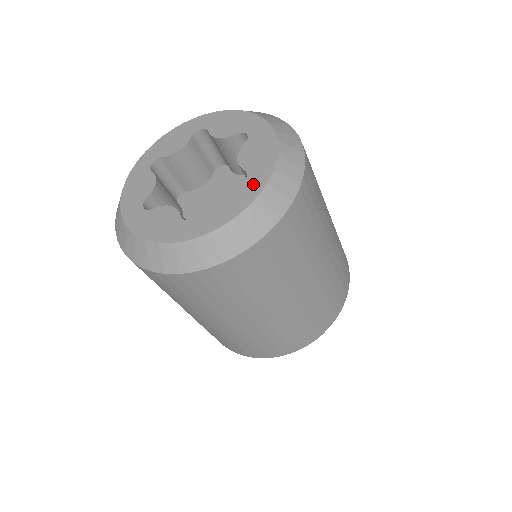
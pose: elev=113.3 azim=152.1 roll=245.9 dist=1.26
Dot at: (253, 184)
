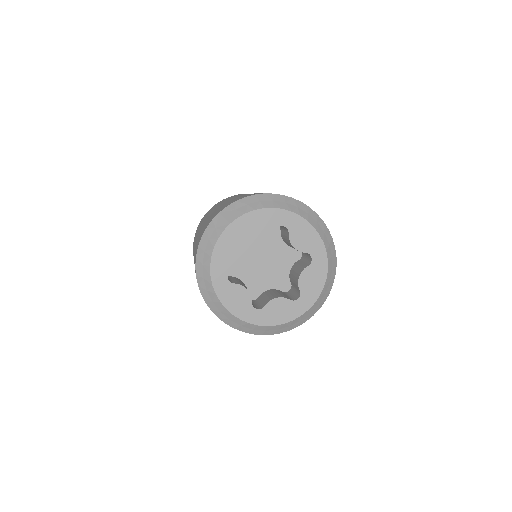
Dot at: (301, 306)
